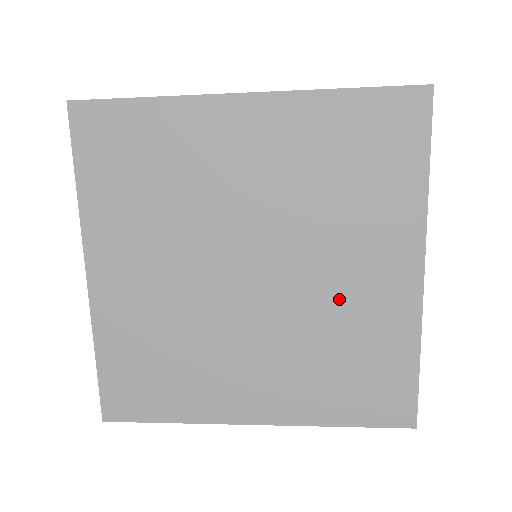
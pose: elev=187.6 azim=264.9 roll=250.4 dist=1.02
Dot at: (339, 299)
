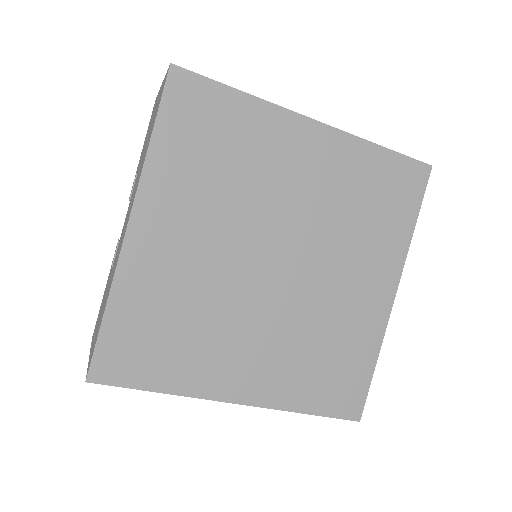
Dot at: (335, 303)
